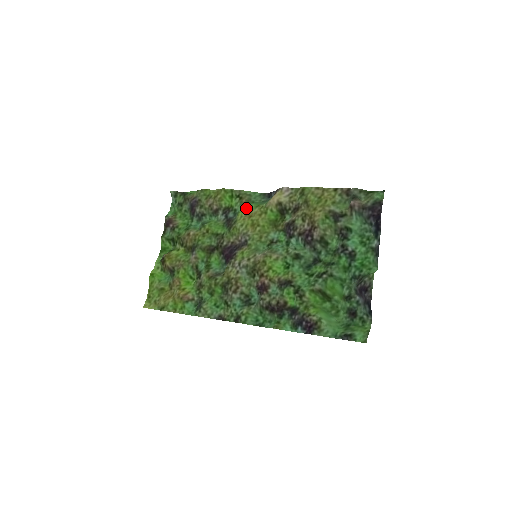
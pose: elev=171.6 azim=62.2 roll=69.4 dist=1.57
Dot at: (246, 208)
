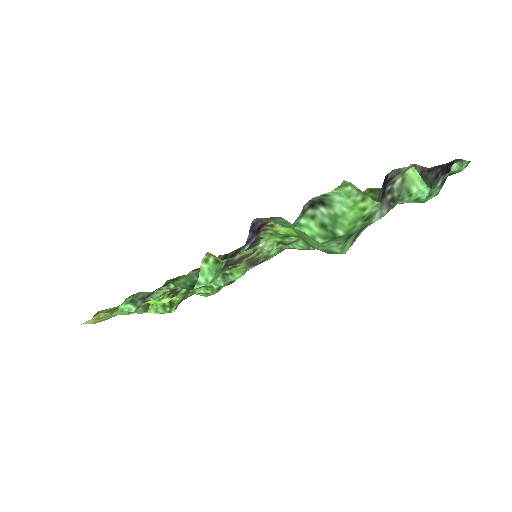
Dot at: occluded
